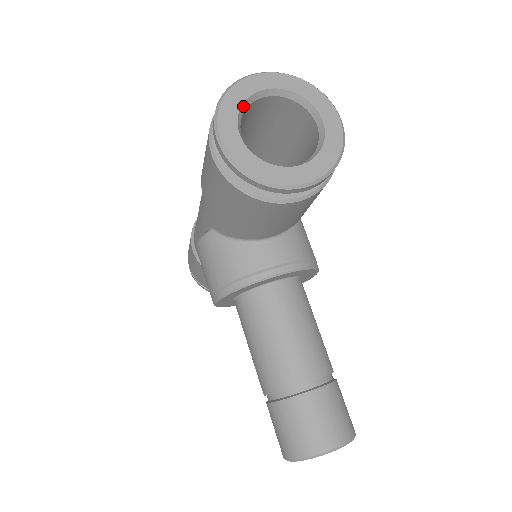
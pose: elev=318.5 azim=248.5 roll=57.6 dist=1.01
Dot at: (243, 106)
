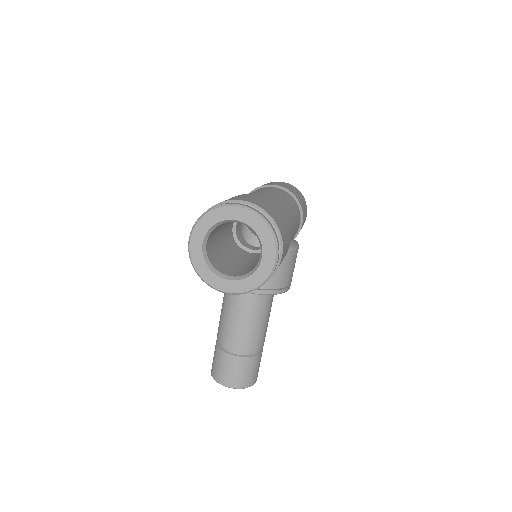
Dot at: (215, 225)
